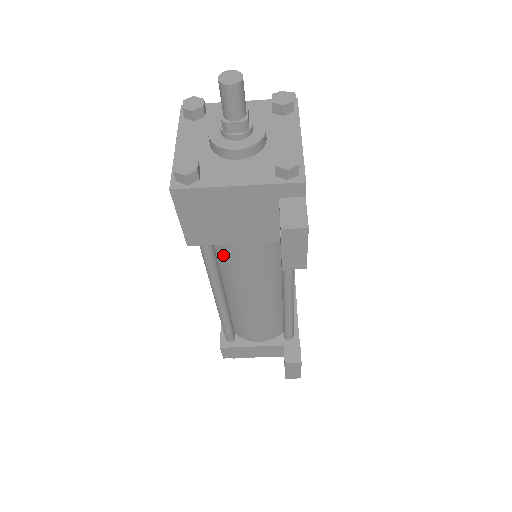
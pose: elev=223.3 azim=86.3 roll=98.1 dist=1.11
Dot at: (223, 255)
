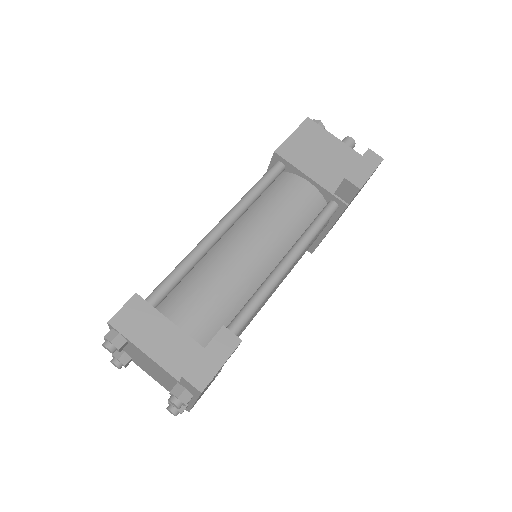
Dot at: (273, 191)
